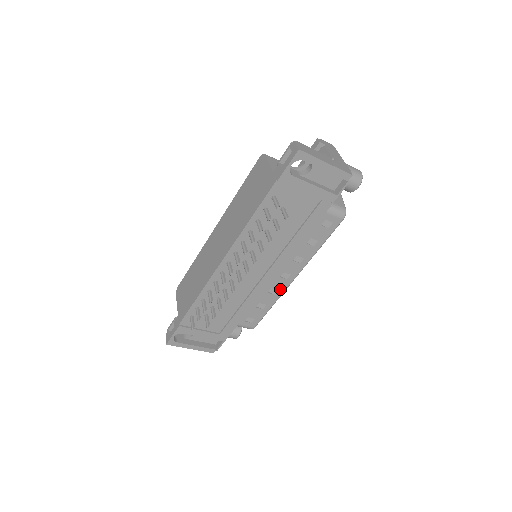
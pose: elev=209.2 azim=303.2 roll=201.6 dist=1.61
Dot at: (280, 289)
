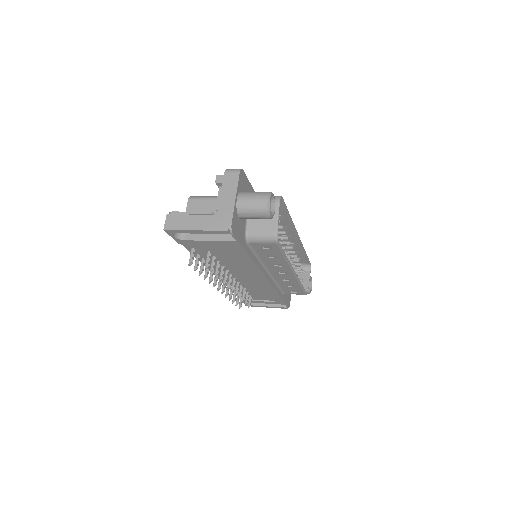
Dot at: (291, 278)
